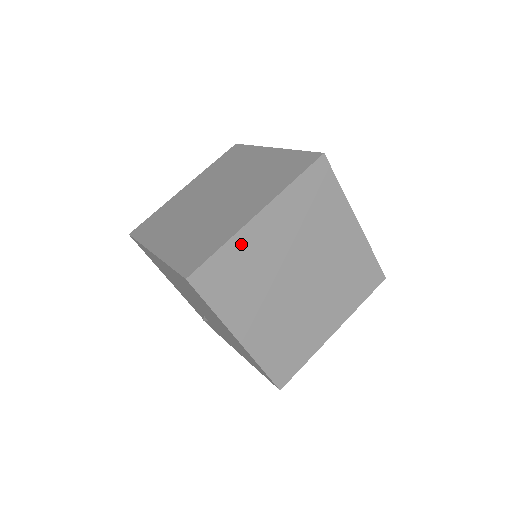
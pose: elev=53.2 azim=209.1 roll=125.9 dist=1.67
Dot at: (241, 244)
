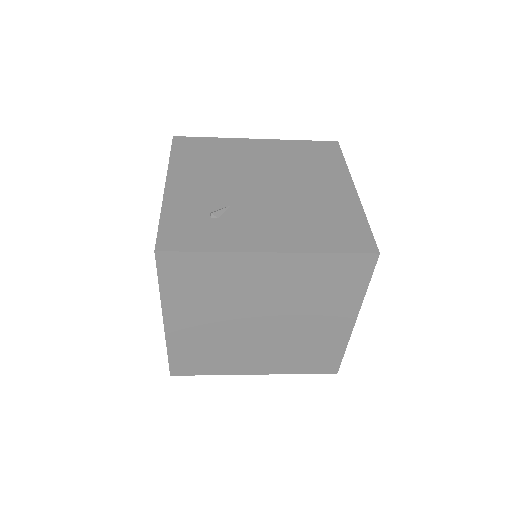
Dot at: (179, 342)
